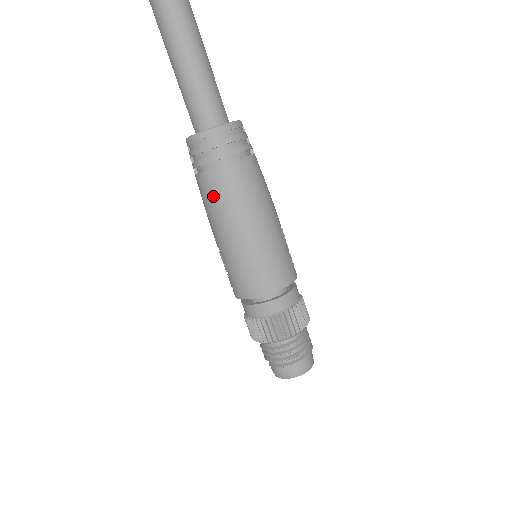
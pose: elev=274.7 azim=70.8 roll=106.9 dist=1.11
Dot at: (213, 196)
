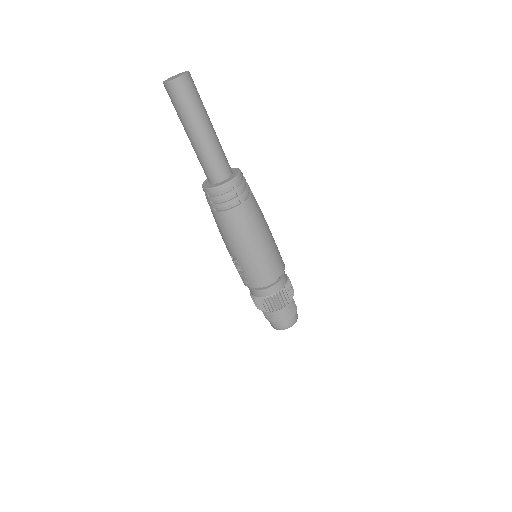
Dot at: (236, 225)
